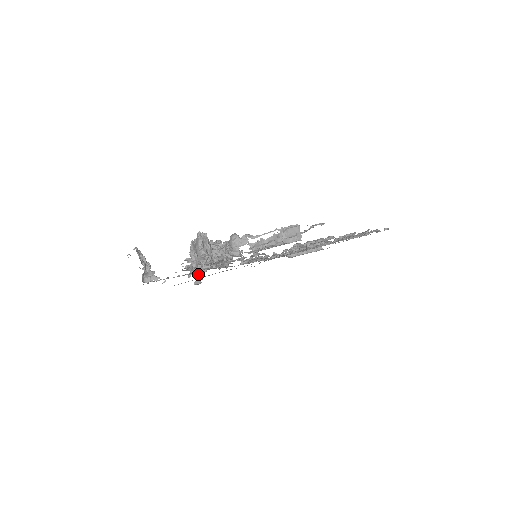
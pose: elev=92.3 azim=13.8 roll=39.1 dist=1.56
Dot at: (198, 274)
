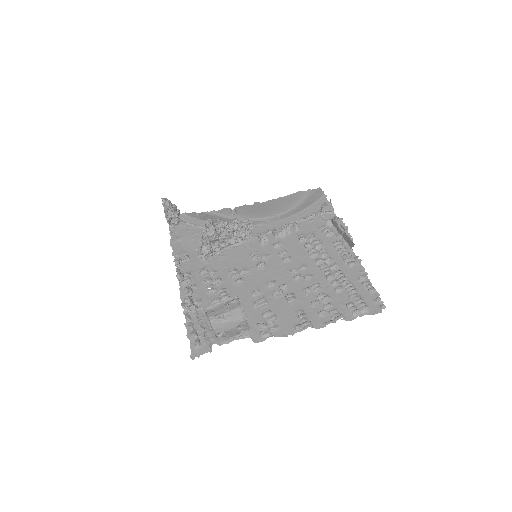
Dot at: occluded
